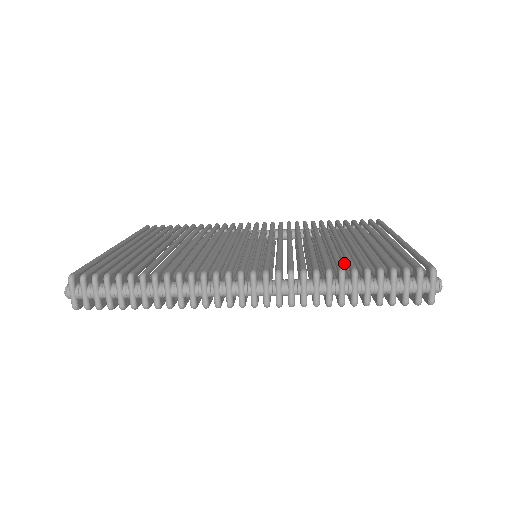
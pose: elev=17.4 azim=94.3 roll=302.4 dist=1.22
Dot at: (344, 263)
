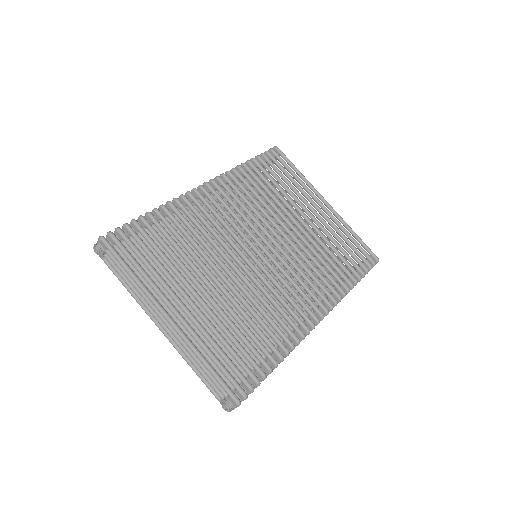
Dot at: occluded
